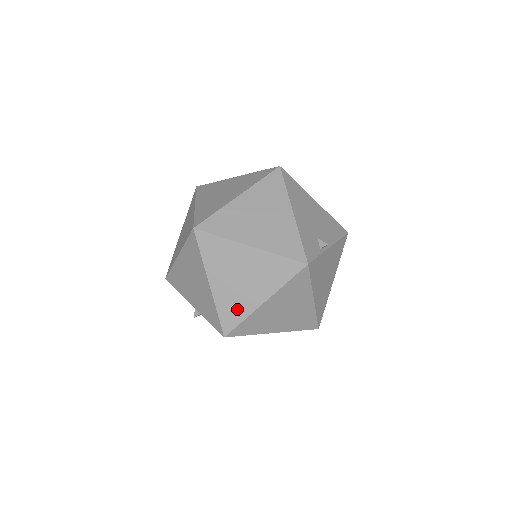
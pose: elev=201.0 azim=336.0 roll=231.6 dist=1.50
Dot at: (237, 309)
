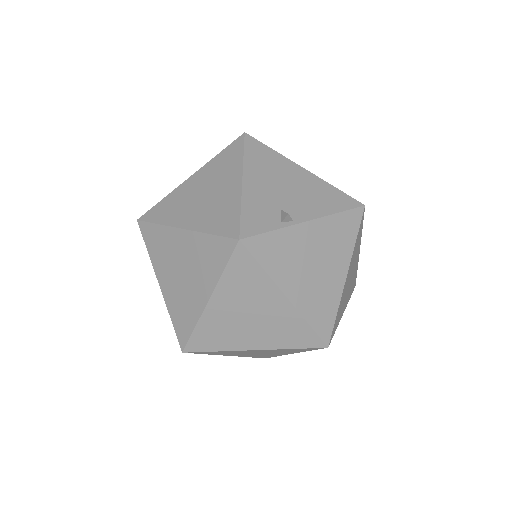
Dot at: (186, 314)
